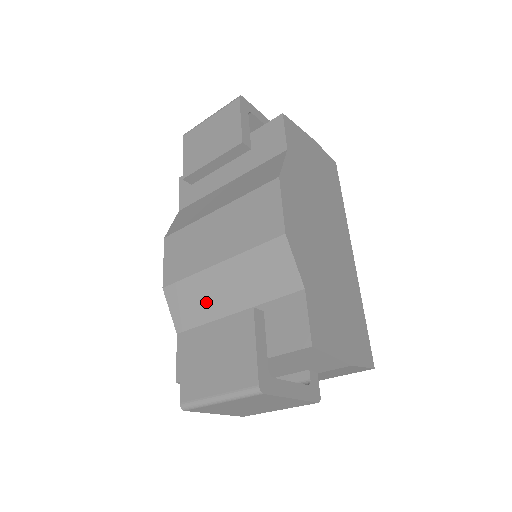
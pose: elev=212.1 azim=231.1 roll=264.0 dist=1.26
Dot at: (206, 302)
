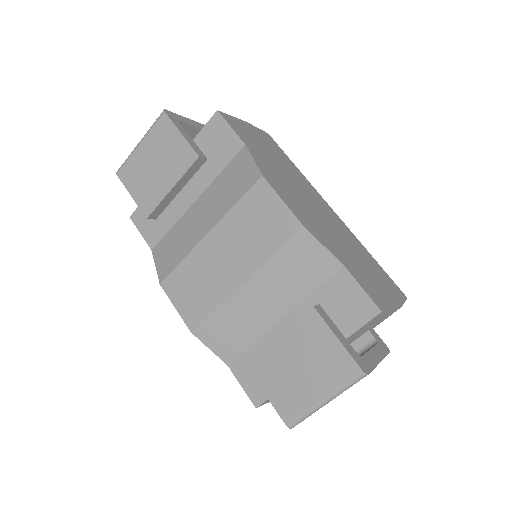
Dot at: (246, 323)
